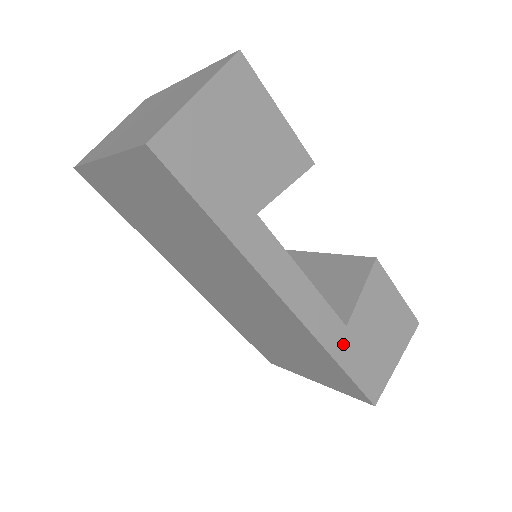
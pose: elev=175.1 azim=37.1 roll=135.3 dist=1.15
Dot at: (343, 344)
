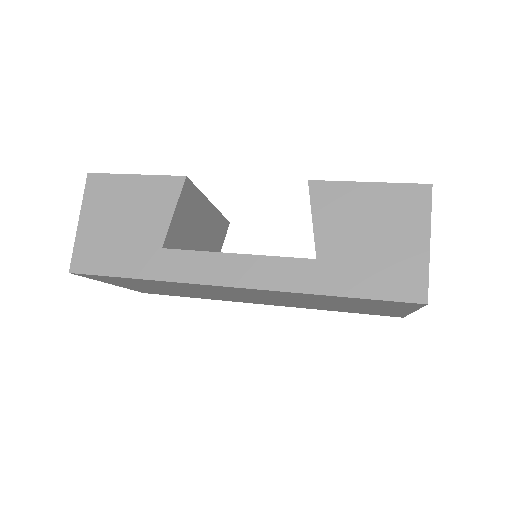
Dot at: (325, 276)
